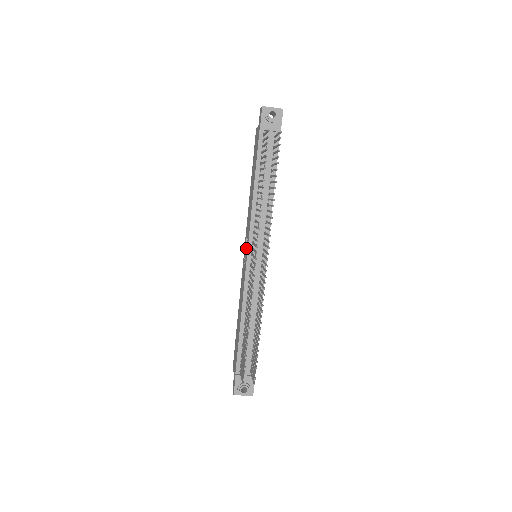
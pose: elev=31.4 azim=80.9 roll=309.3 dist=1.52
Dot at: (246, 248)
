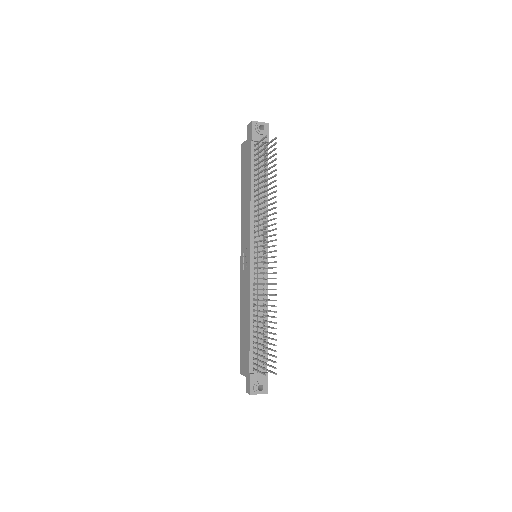
Dot at: (245, 250)
